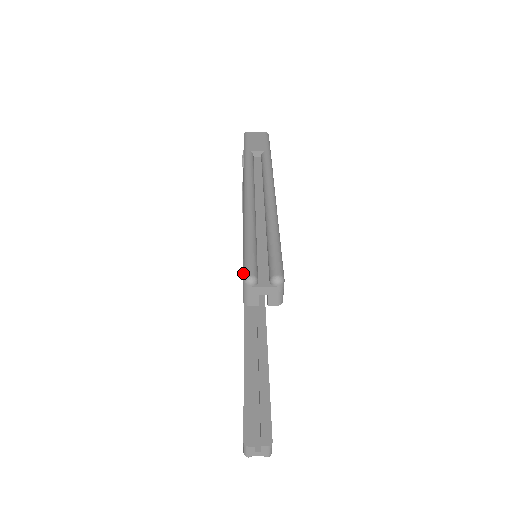
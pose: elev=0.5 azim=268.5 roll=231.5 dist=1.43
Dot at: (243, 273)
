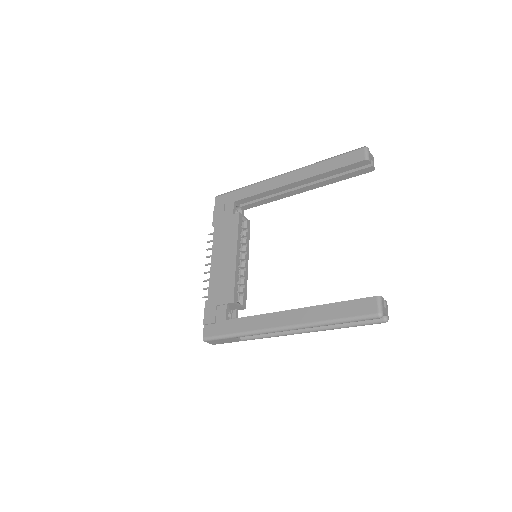
Dot at: (360, 148)
